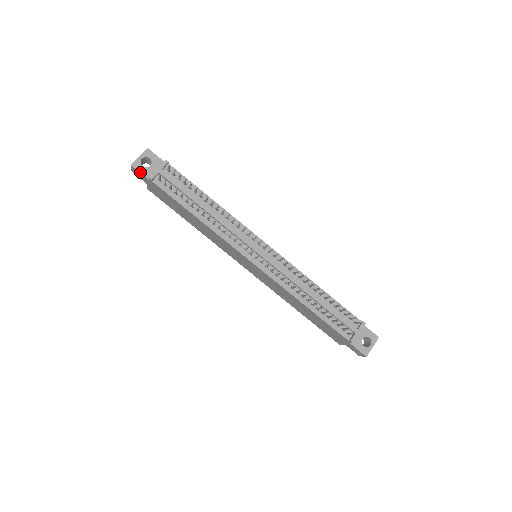
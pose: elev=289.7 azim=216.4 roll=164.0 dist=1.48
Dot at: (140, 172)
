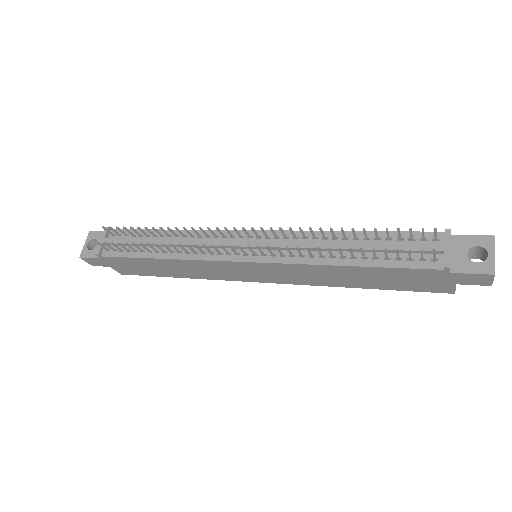
Dot at: (90, 257)
